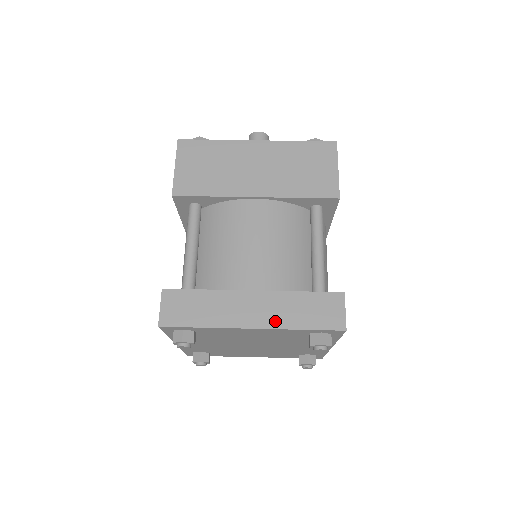
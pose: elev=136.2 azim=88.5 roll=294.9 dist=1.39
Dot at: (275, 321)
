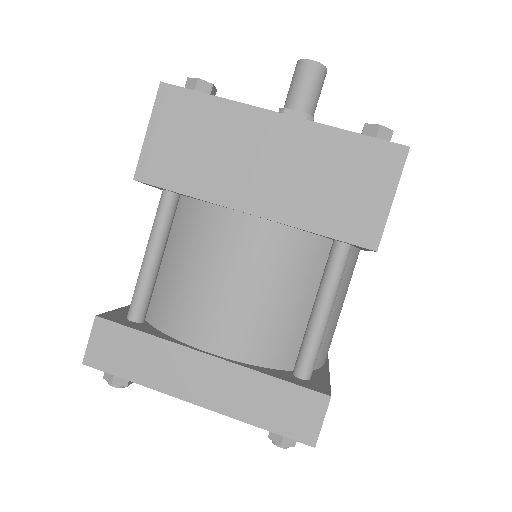
Dot at: (226, 404)
